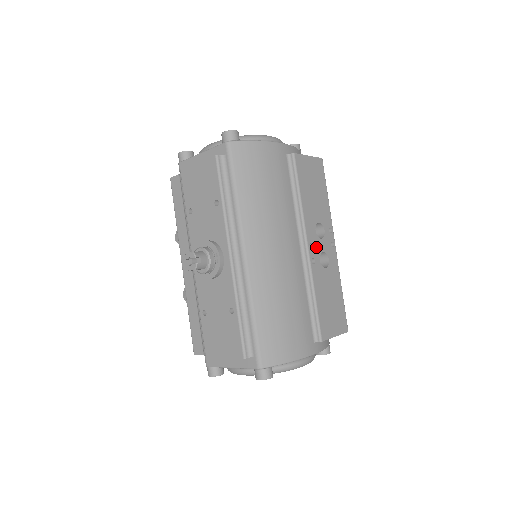
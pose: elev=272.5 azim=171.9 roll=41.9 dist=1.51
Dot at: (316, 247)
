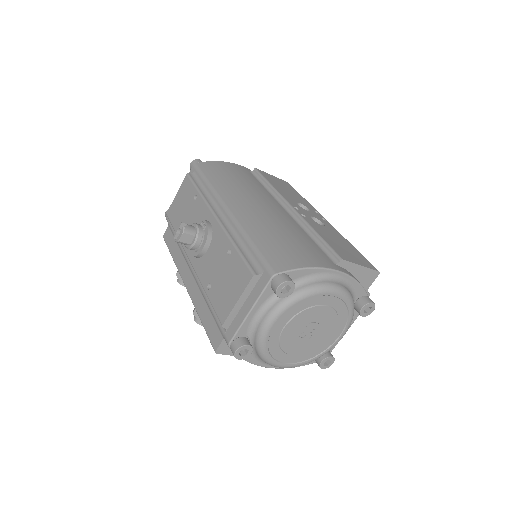
Dot at: (303, 211)
